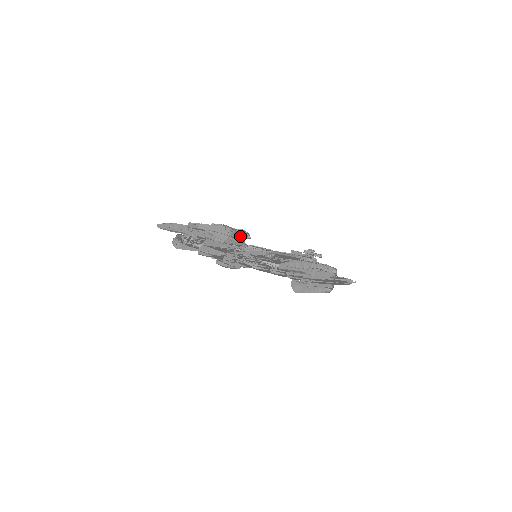
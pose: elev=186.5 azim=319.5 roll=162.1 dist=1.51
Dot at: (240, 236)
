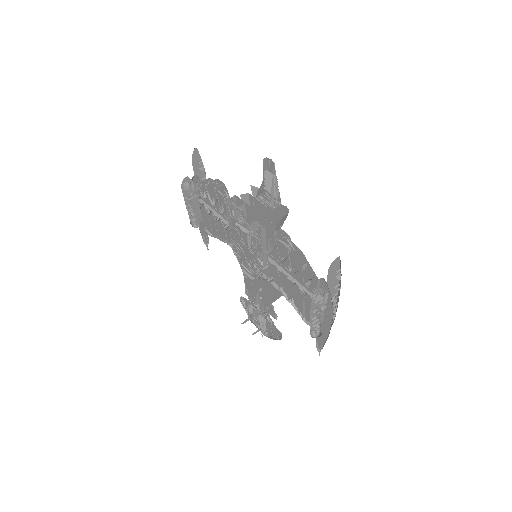
Dot at: occluded
